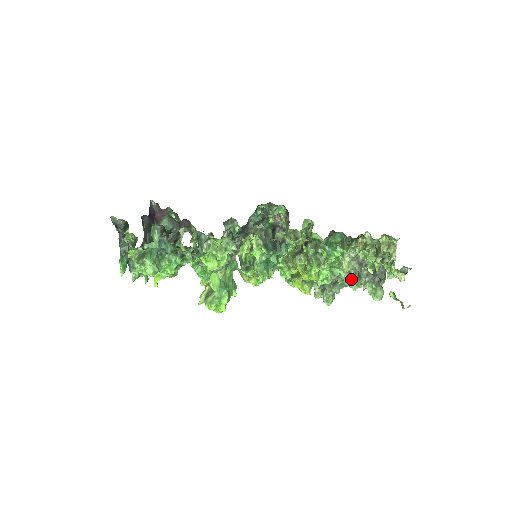
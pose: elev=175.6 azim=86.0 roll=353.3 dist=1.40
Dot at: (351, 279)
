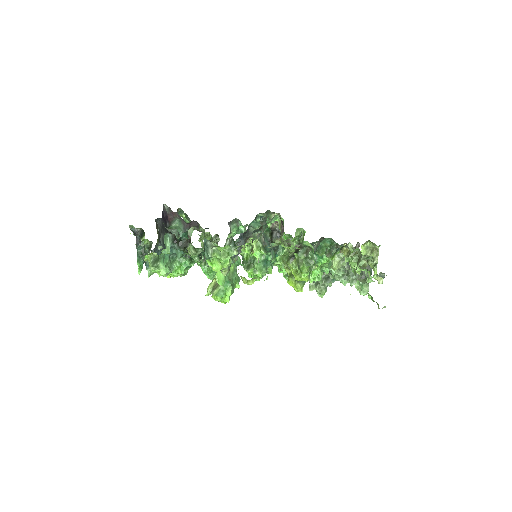
Dot at: (341, 275)
